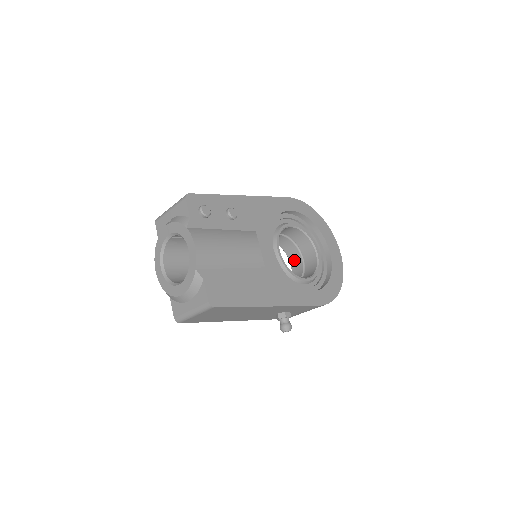
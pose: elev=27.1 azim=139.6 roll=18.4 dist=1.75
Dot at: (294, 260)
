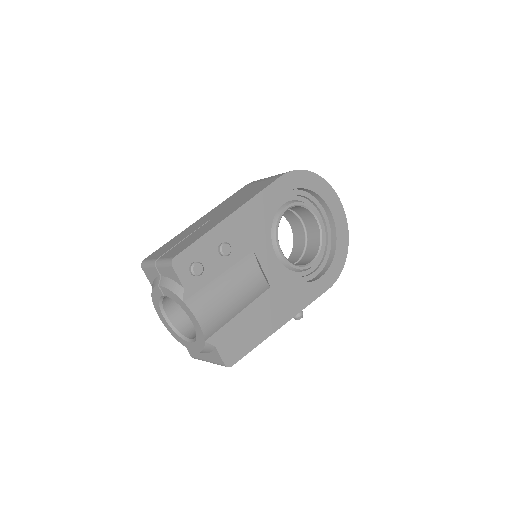
Dot at: (294, 224)
